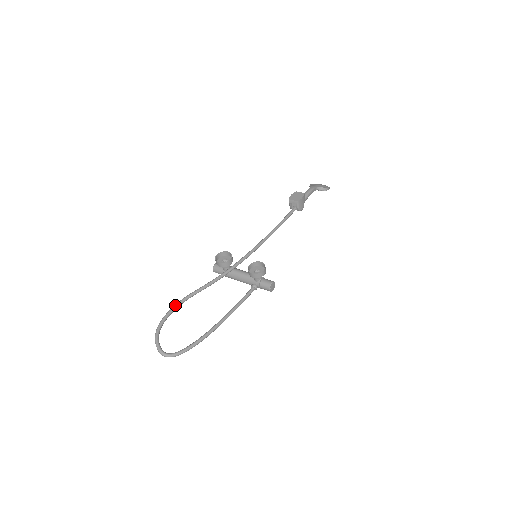
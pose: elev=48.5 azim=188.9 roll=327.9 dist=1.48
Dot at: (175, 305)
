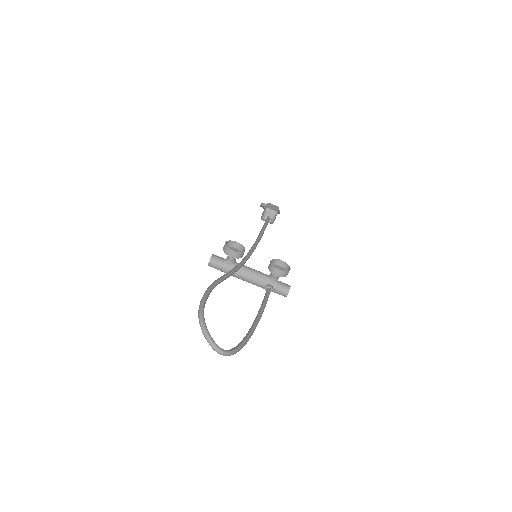
Dot at: (209, 289)
